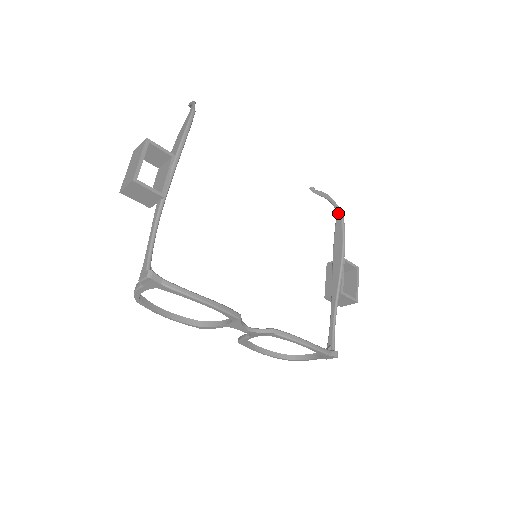
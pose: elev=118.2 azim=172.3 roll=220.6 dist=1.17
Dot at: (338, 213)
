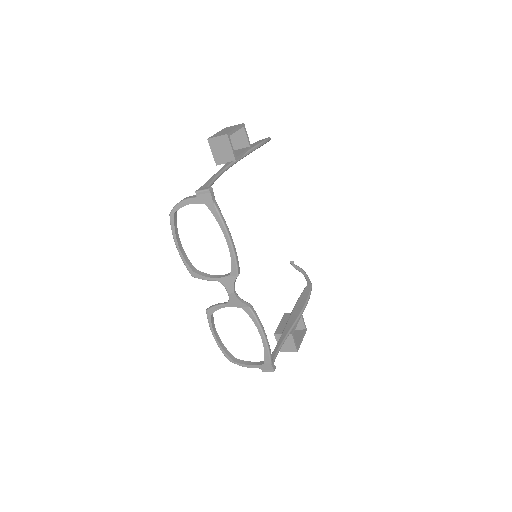
Dot at: (309, 284)
